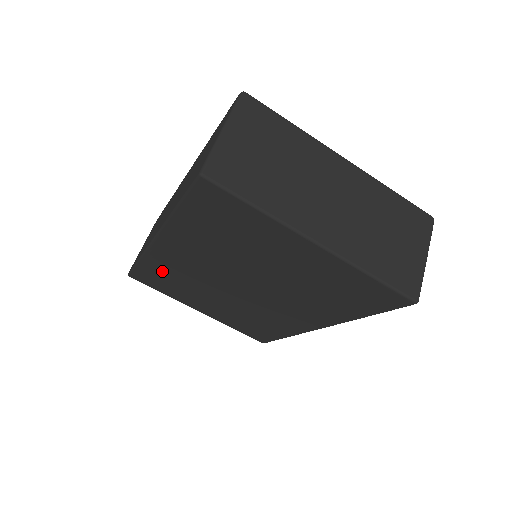
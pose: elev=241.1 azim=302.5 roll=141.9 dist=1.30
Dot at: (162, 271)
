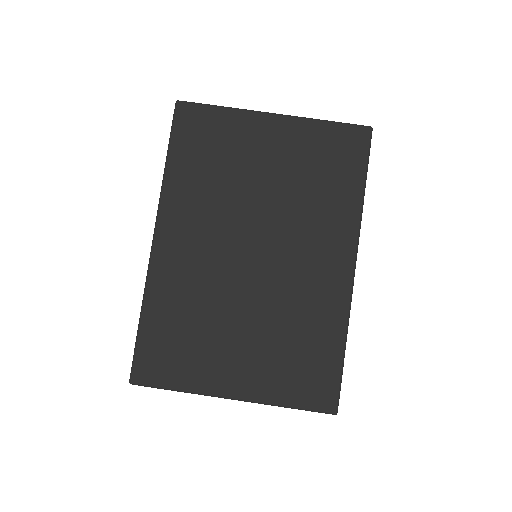
Dot at: (170, 310)
